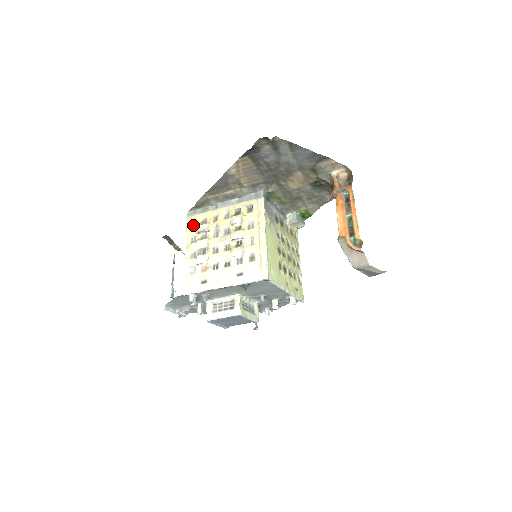
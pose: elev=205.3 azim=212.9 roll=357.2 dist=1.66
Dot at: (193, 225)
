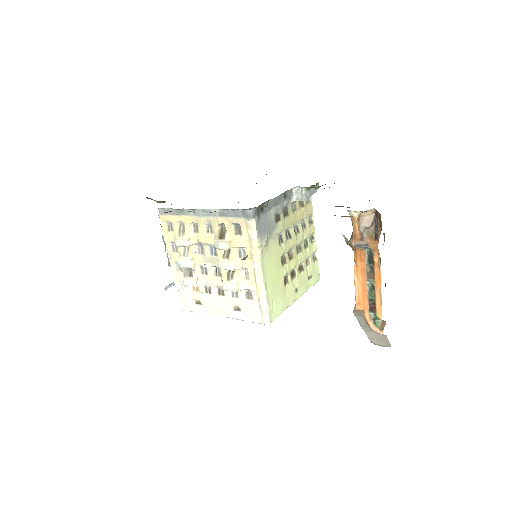
Dot at: (169, 227)
